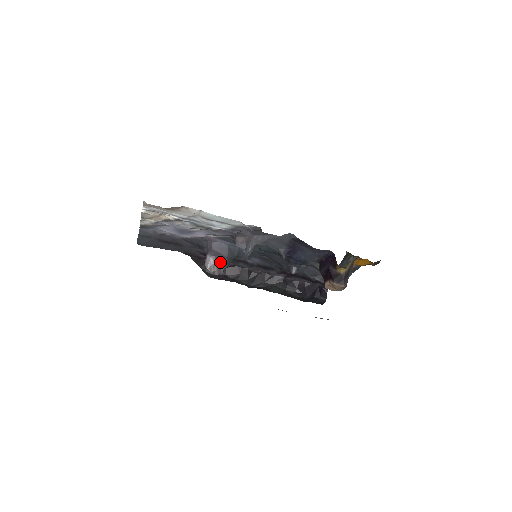
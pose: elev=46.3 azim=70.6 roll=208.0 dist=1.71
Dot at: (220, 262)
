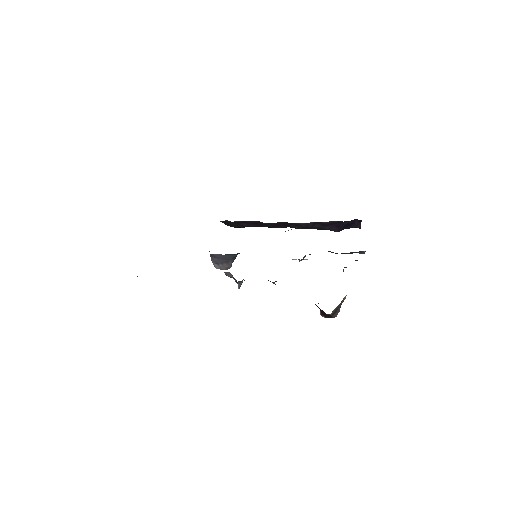
Dot at: (224, 264)
